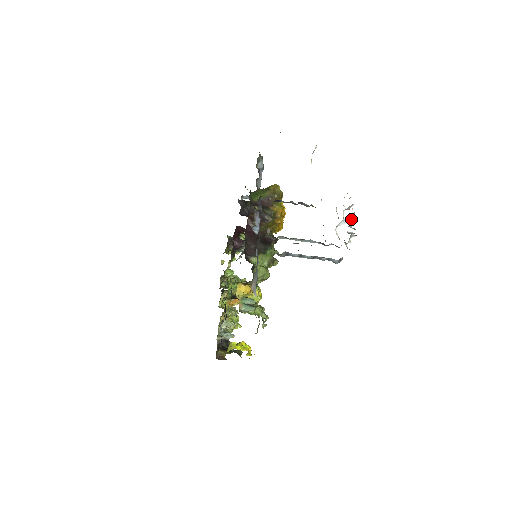
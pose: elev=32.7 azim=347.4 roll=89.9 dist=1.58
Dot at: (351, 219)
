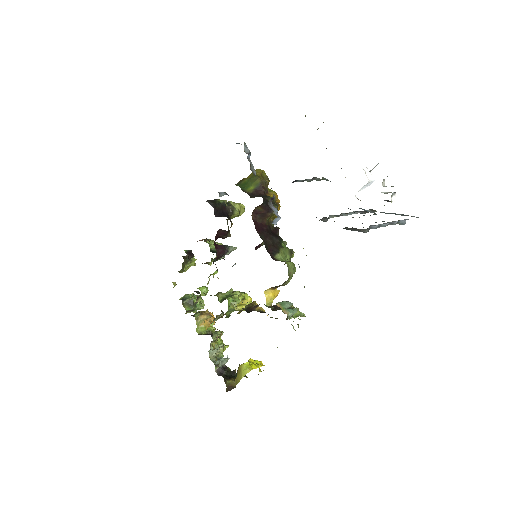
Dot at: occluded
